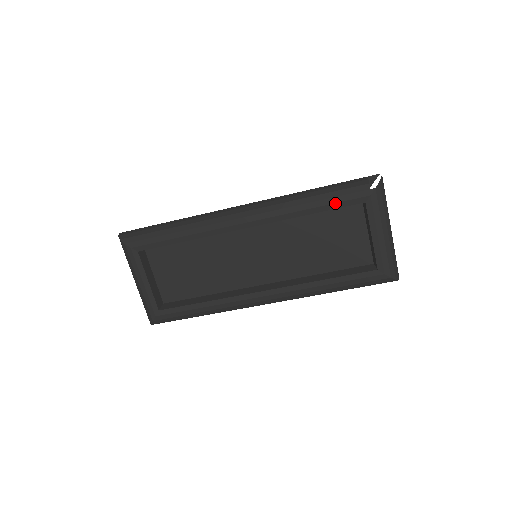
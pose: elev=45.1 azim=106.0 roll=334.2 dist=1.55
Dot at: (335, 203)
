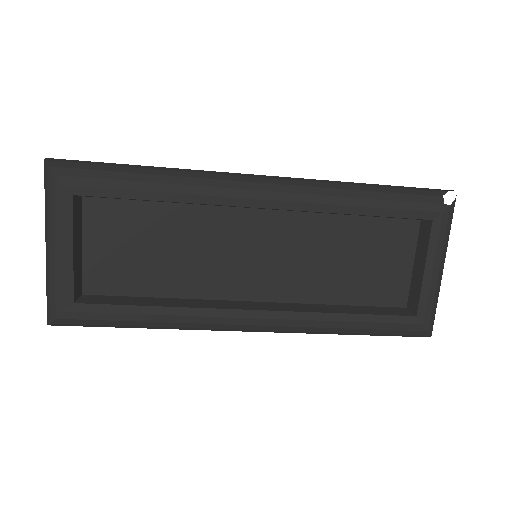
Dot at: (396, 209)
